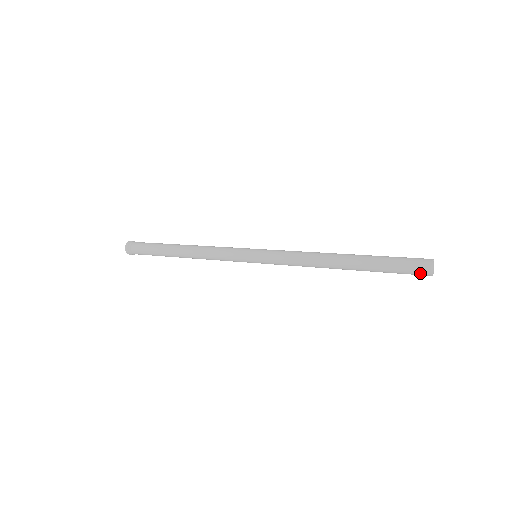
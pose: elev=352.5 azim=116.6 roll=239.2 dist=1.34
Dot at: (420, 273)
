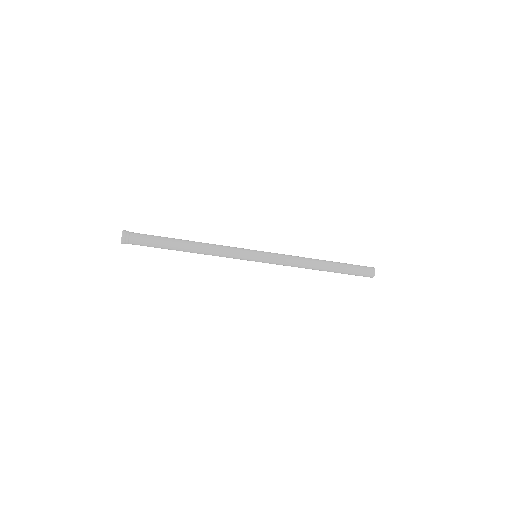
Dot at: (369, 268)
